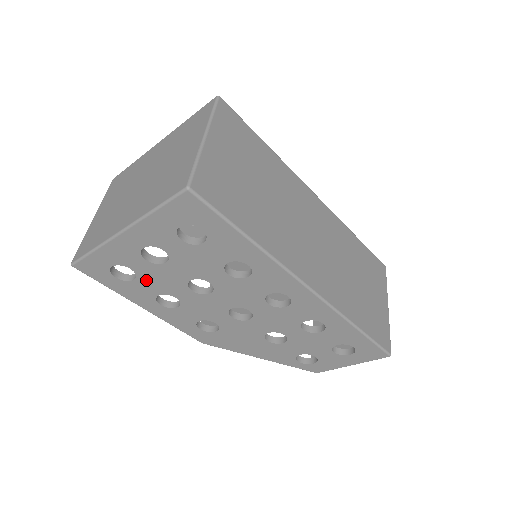
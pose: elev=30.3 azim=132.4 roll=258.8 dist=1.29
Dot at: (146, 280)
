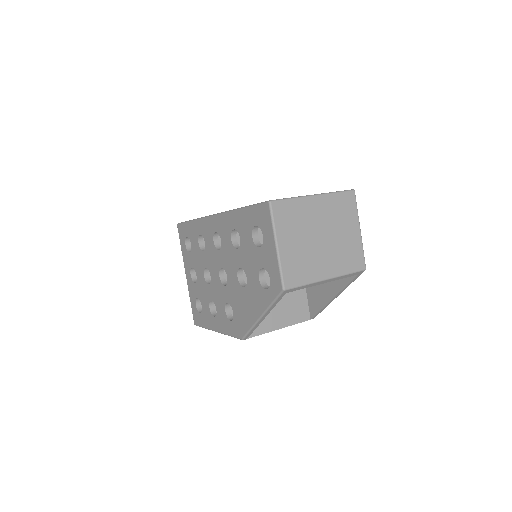
Dot at: (202, 300)
